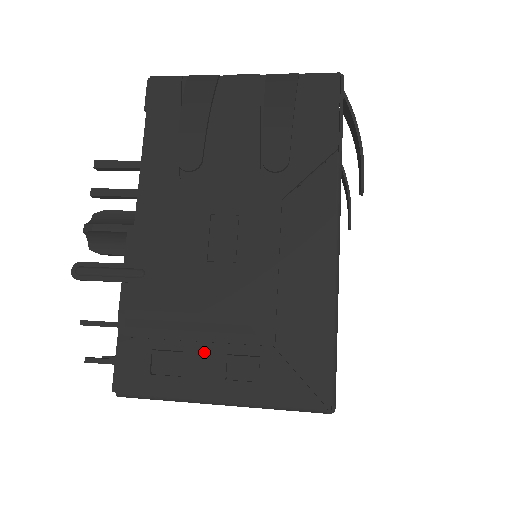
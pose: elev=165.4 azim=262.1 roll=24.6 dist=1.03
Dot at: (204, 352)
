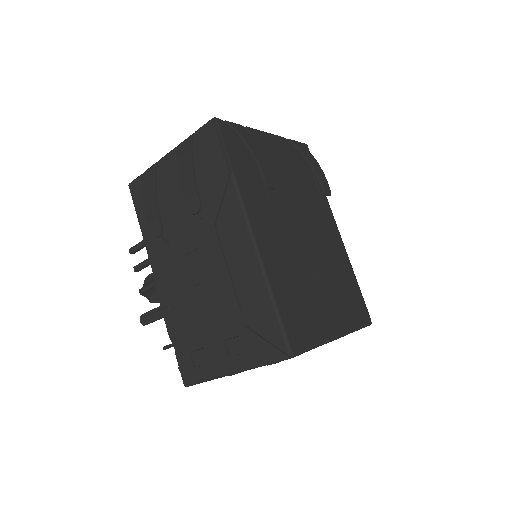
Dot at: (213, 344)
